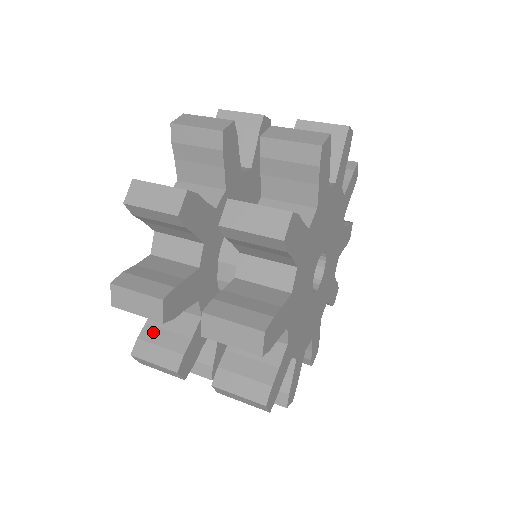
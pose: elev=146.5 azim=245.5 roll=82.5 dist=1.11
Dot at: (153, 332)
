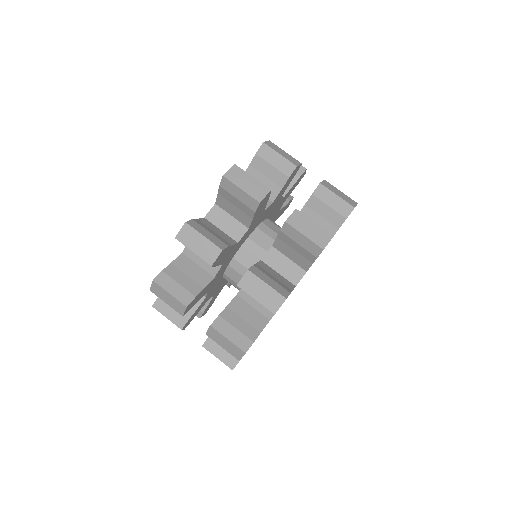
Dot at: occluded
